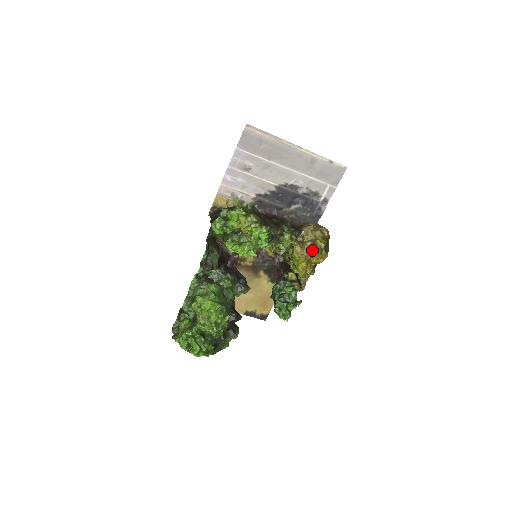
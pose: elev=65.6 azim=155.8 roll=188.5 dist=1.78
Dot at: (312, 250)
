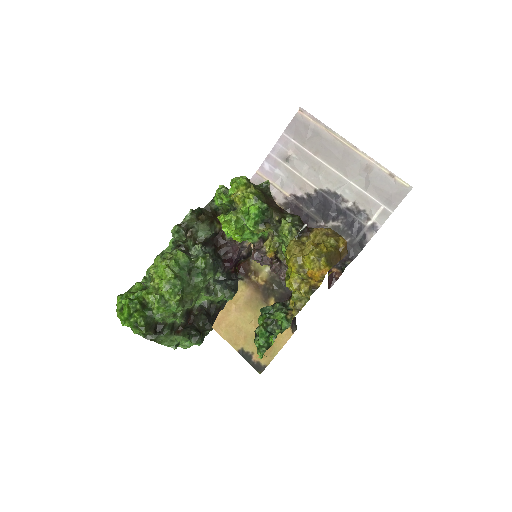
Dot at: (309, 252)
